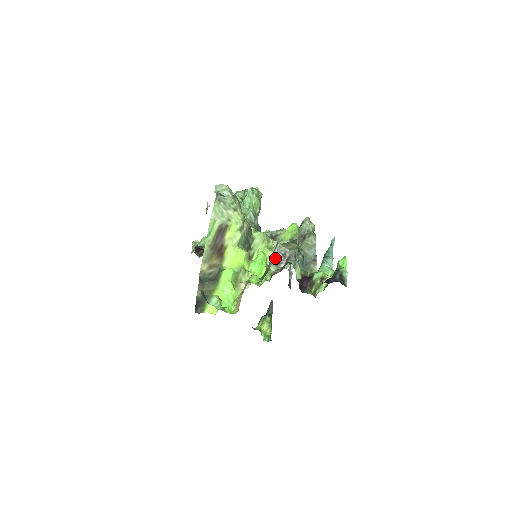
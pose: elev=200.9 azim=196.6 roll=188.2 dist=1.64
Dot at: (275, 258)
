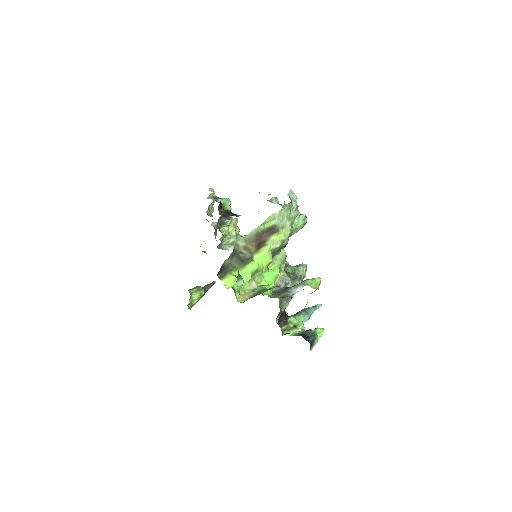
Dot at: (279, 280)
